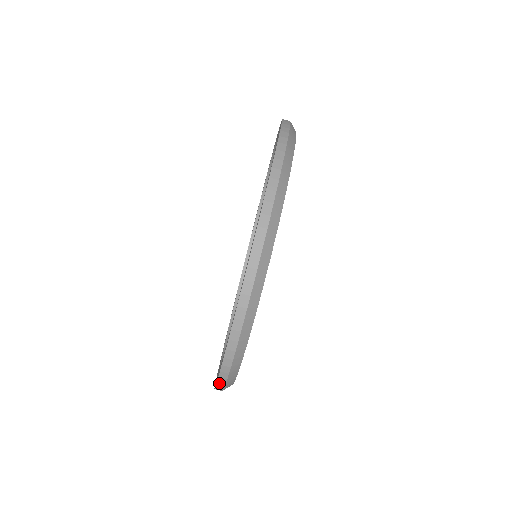
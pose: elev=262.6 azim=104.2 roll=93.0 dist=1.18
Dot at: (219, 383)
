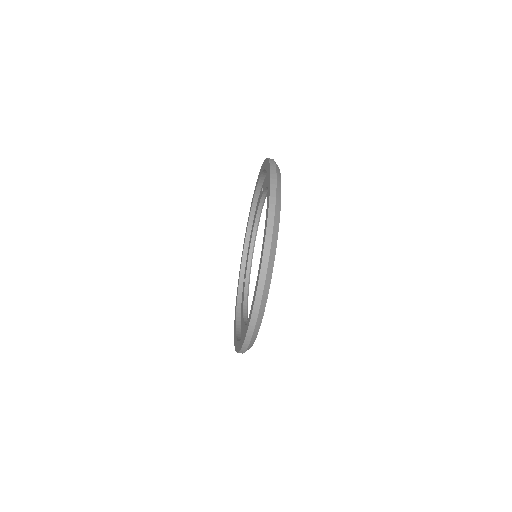
Dot at: (241, 352)
